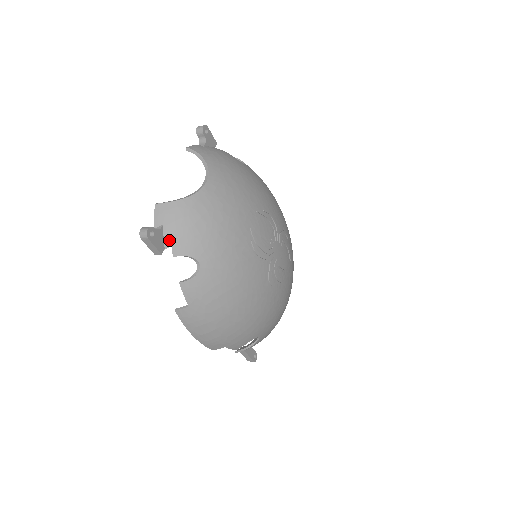
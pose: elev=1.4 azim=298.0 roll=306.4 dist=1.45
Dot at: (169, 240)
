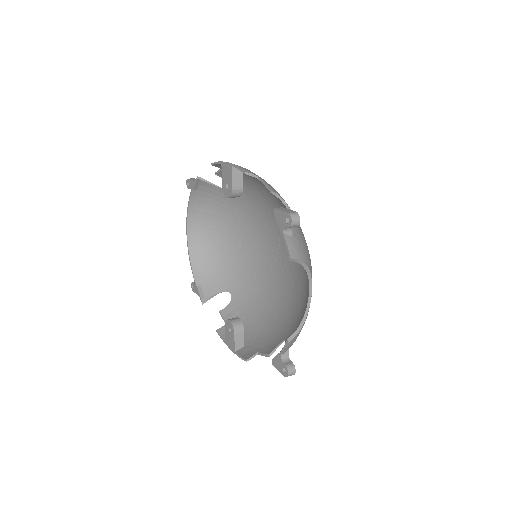
Dot at: occluded
